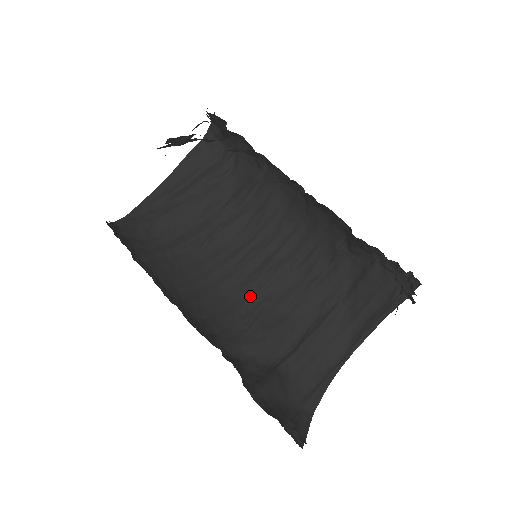
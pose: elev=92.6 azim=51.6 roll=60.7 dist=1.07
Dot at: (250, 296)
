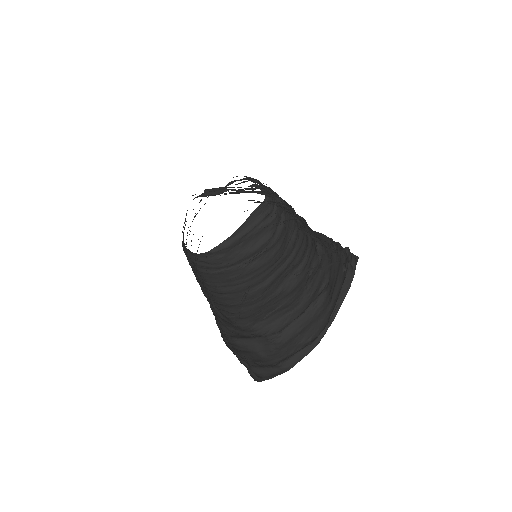
Dot at: (269, 294)
